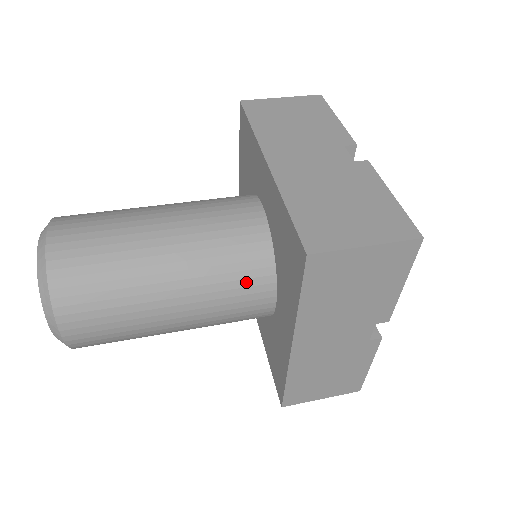
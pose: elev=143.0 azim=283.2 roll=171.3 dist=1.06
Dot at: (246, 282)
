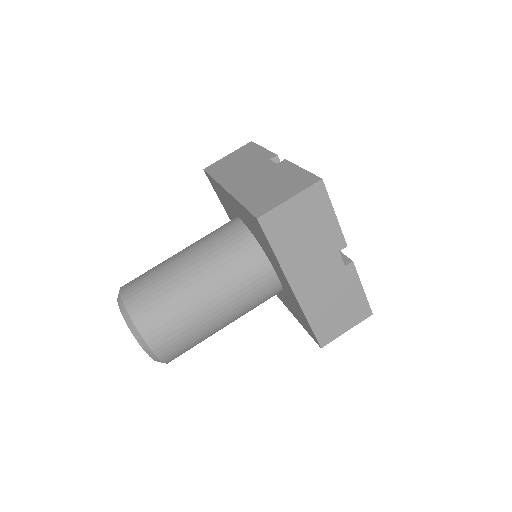
Dot at: (248, 267)
